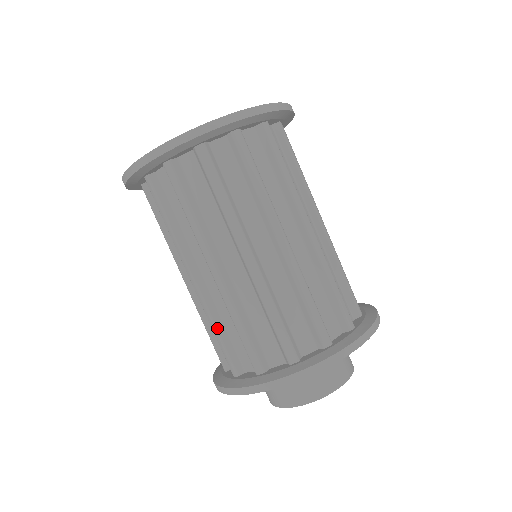
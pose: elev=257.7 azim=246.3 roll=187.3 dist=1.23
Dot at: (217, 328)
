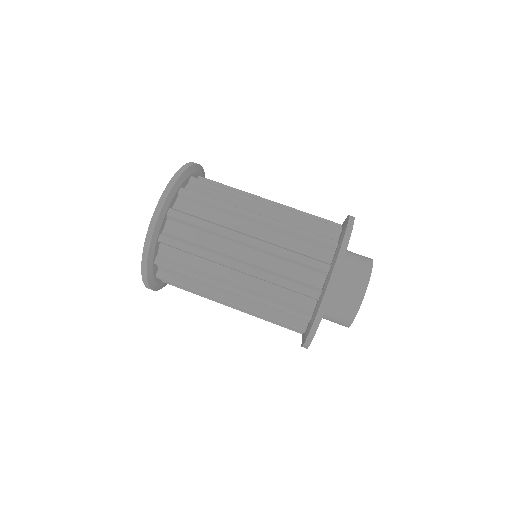
Dot at: (272, 302)
